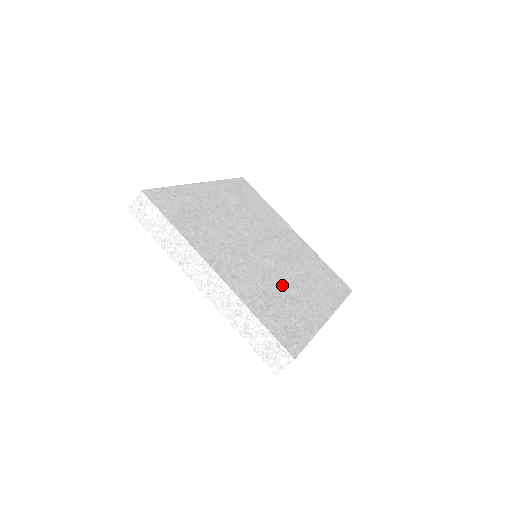
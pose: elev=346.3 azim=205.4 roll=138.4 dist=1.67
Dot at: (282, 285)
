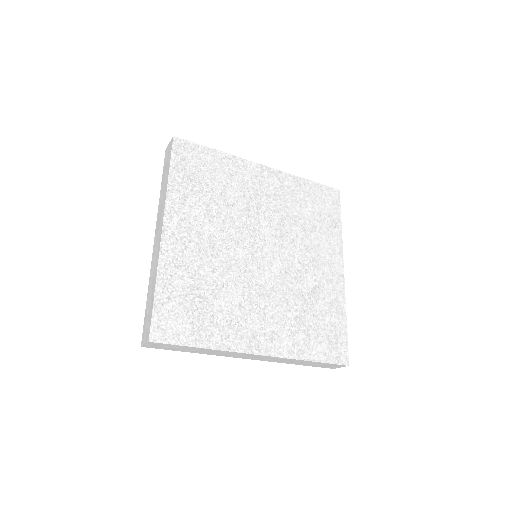
Dot at: (300, 285)
